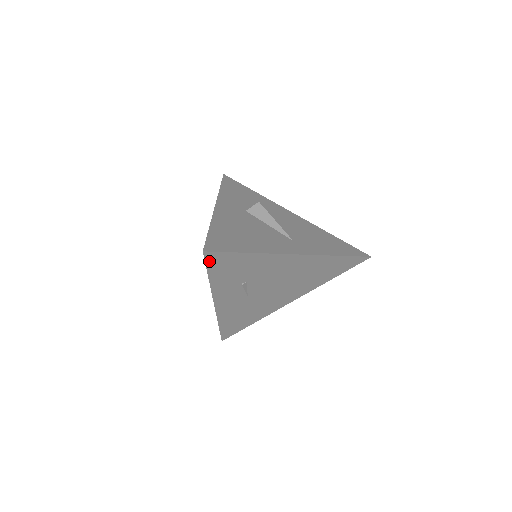
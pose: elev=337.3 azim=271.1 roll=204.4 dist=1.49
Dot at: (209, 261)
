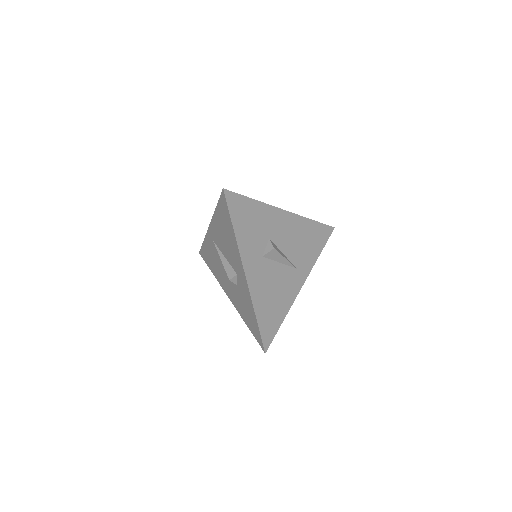
Dot at: occluded
